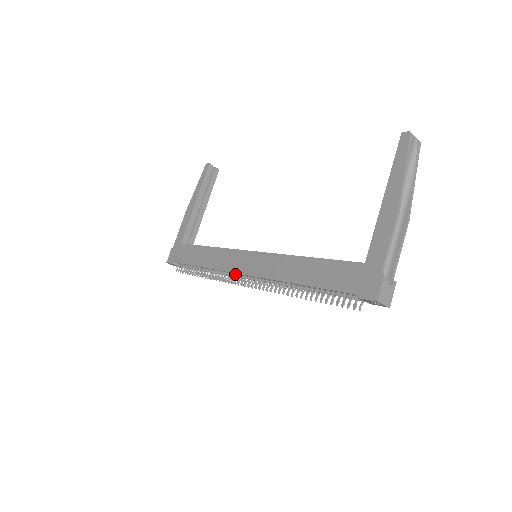
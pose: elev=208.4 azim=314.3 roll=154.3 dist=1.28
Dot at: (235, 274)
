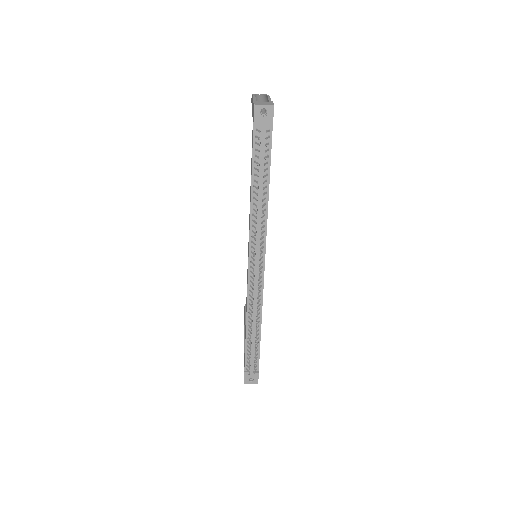
Dot at: (254, 284)
